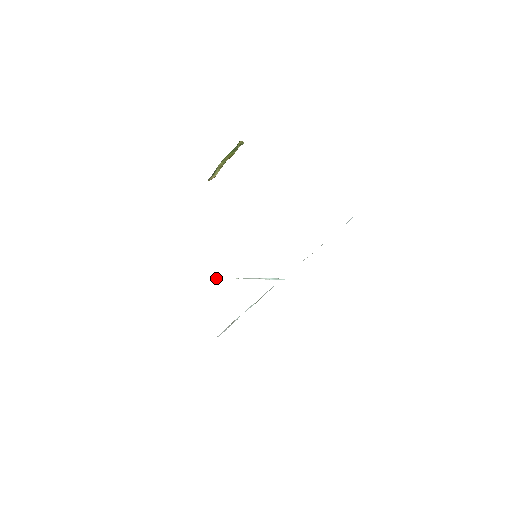
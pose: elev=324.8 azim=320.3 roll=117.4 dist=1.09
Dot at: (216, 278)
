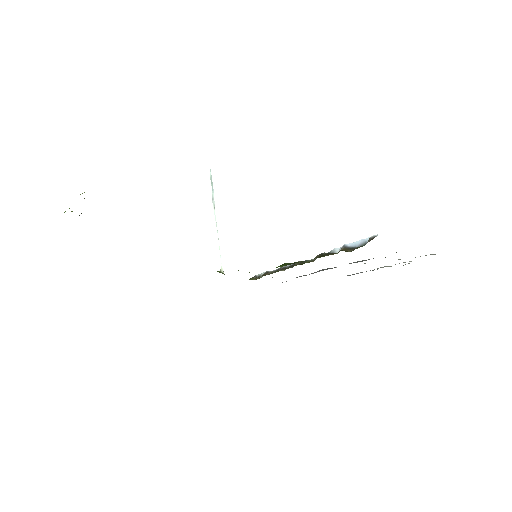
Dot at: (222, 270)
